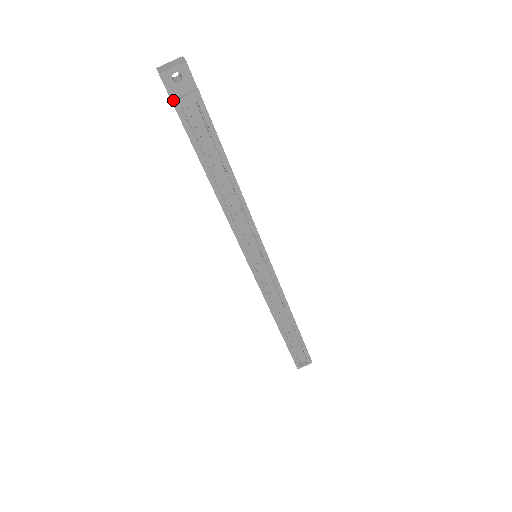
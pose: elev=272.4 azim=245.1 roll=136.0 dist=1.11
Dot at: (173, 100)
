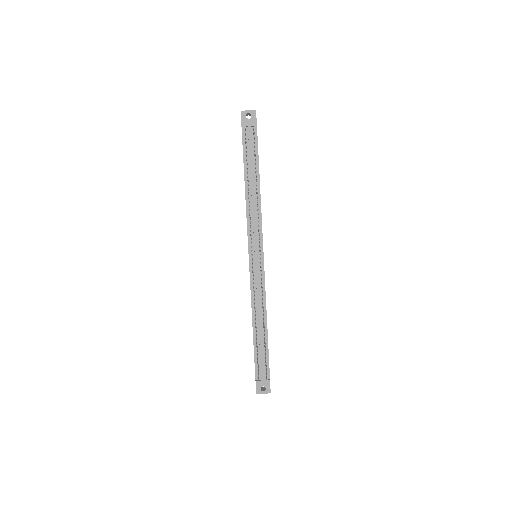
Dot at: (242, 125)
